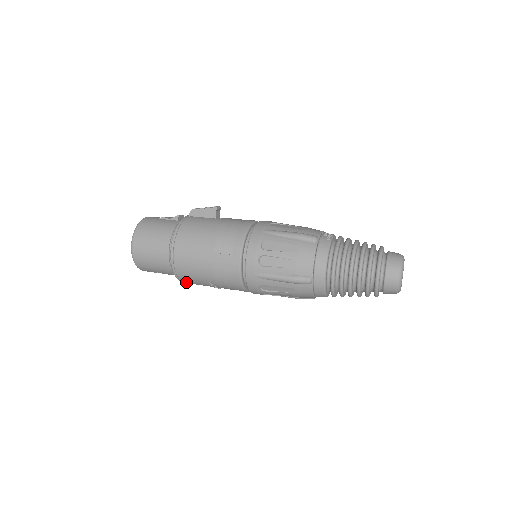
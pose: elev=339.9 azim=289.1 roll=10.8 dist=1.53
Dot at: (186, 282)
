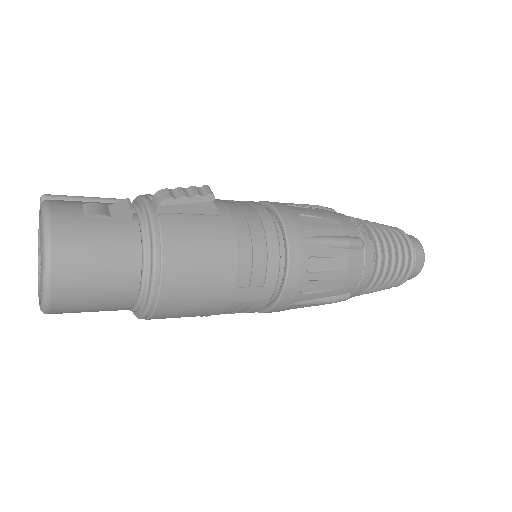
Dot at: occluded
